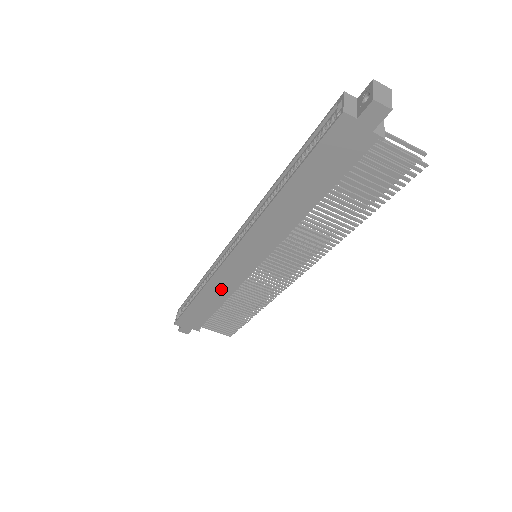
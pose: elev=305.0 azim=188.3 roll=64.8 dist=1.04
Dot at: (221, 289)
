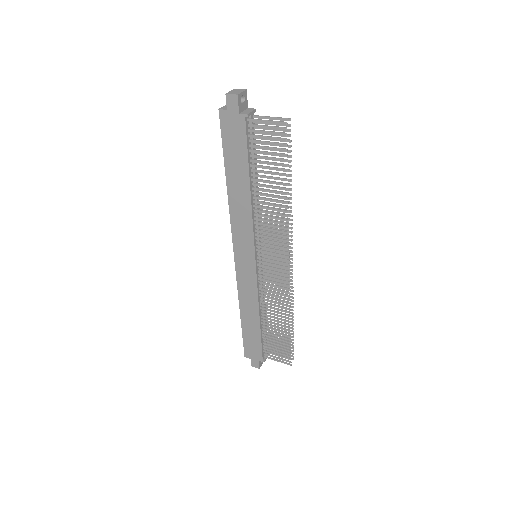
Dot at: (249, 298)
